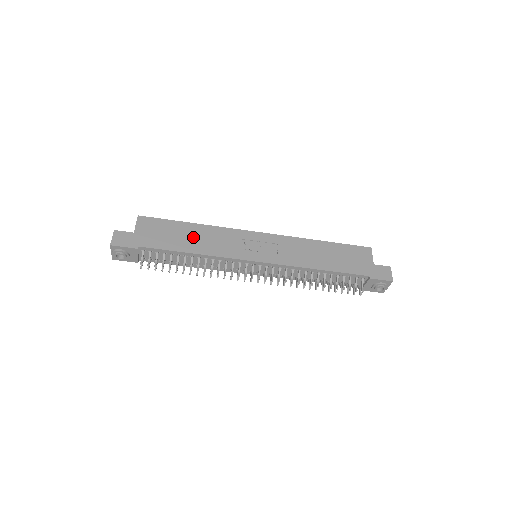
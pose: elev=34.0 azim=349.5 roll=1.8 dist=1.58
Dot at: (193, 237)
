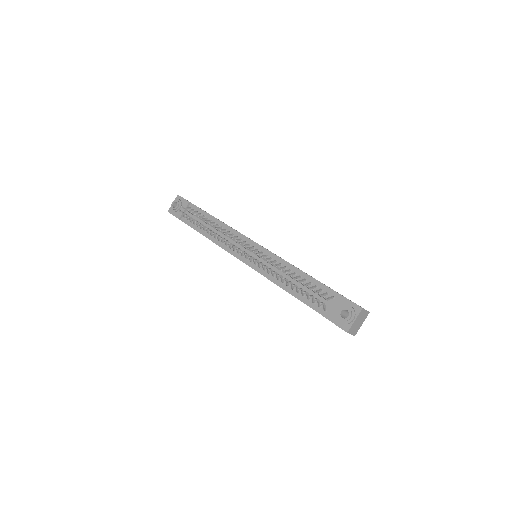
Dot at: occluded
